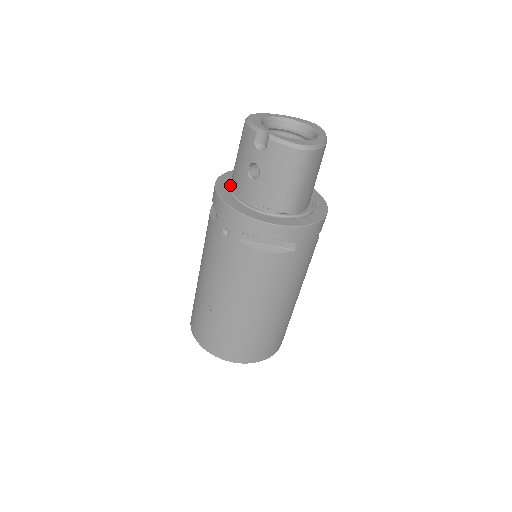
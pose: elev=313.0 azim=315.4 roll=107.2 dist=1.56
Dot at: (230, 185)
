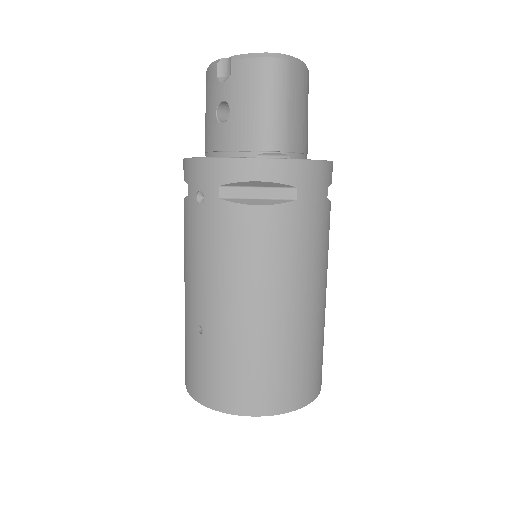
Dot at: occluded
